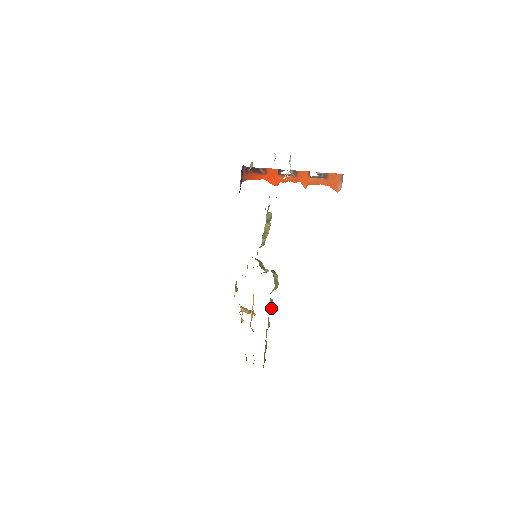
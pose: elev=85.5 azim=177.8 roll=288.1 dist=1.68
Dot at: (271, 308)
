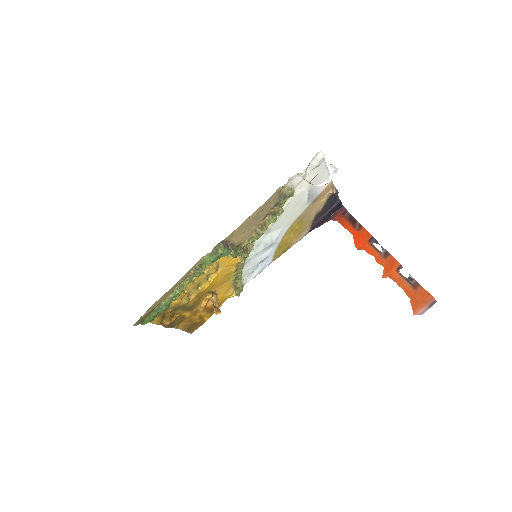
Dot at: (196, 274)
